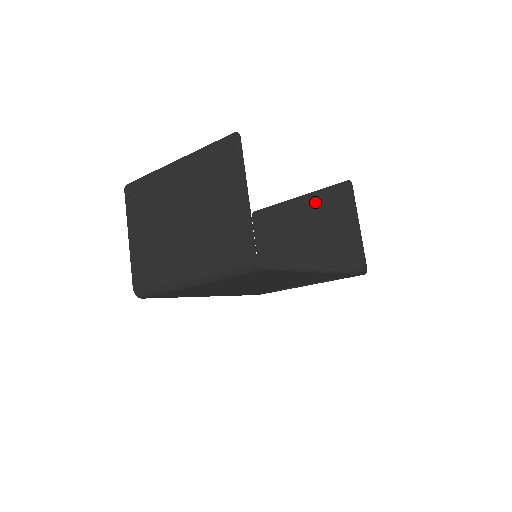
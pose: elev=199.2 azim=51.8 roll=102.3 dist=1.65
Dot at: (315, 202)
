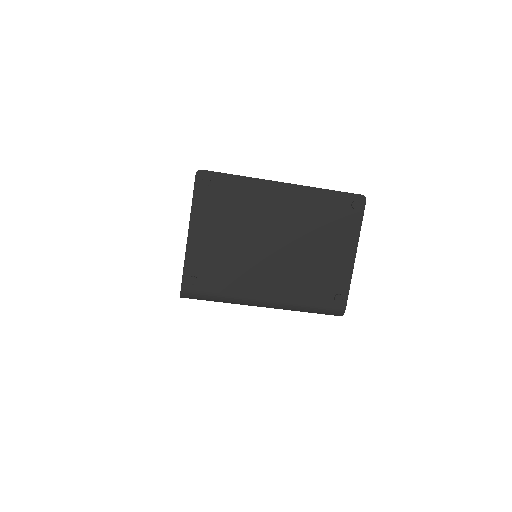
Dot at: occluded
